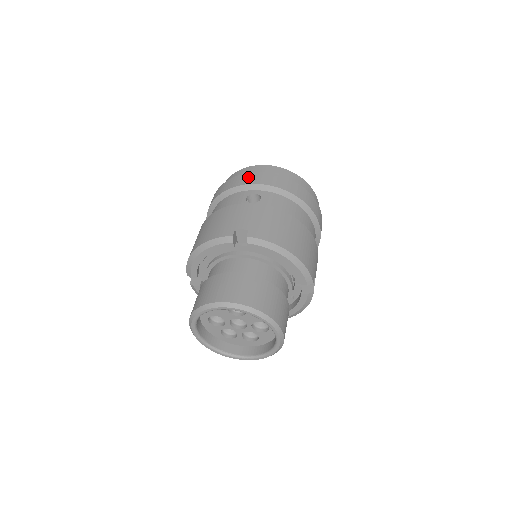
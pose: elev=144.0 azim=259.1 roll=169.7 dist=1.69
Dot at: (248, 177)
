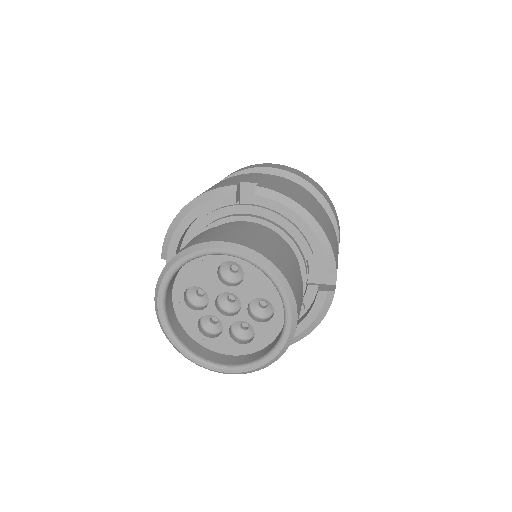
Dot at: (257, 165)
